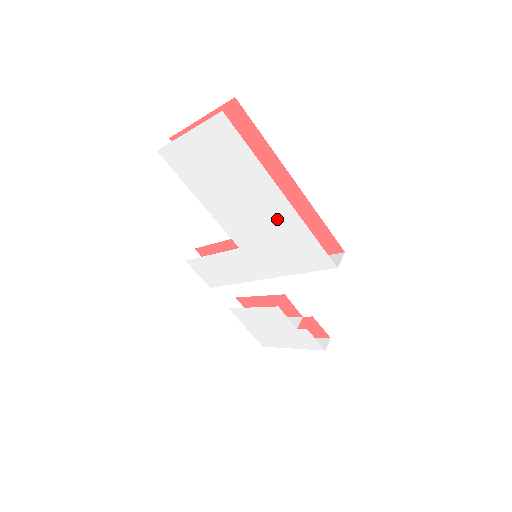
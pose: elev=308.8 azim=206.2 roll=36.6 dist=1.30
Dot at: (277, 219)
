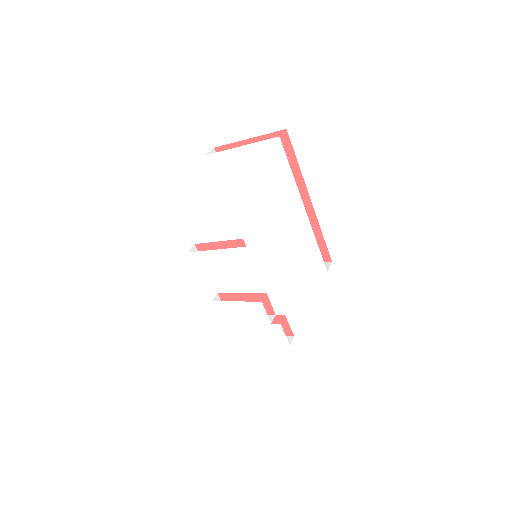
Dot at: (291, 226)
